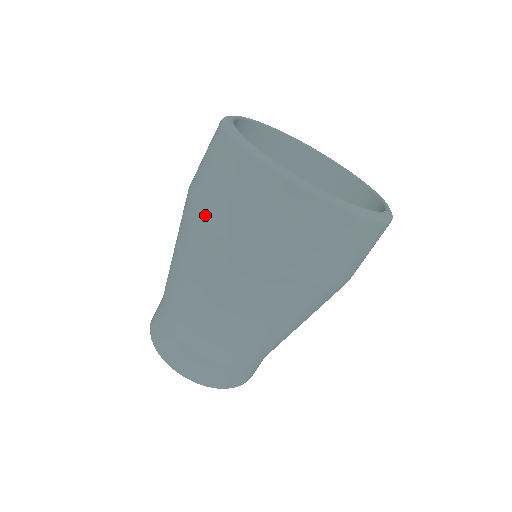
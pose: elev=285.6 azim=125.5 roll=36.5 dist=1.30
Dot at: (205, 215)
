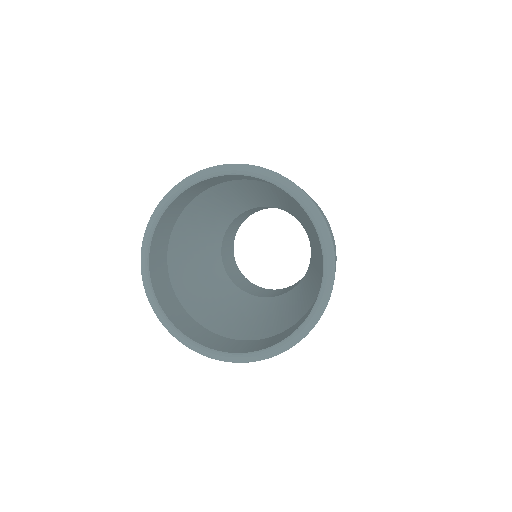
Dot at: occluded
